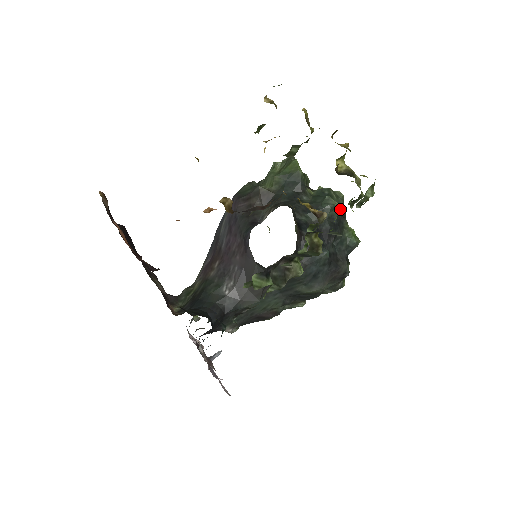
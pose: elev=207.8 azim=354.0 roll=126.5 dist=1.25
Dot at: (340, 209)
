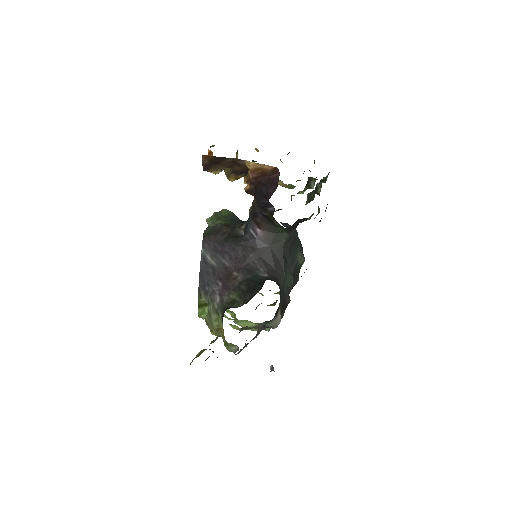
Dot at: occluded
